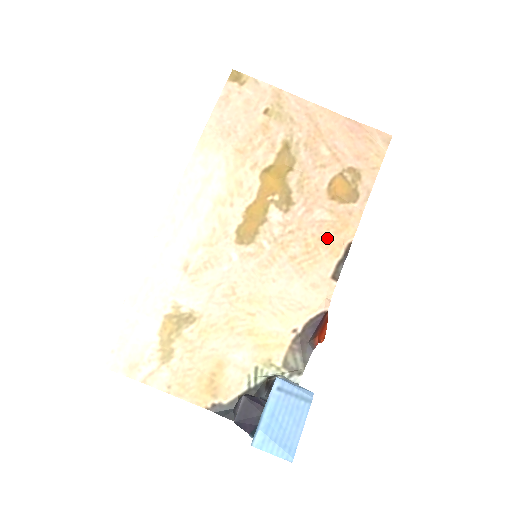
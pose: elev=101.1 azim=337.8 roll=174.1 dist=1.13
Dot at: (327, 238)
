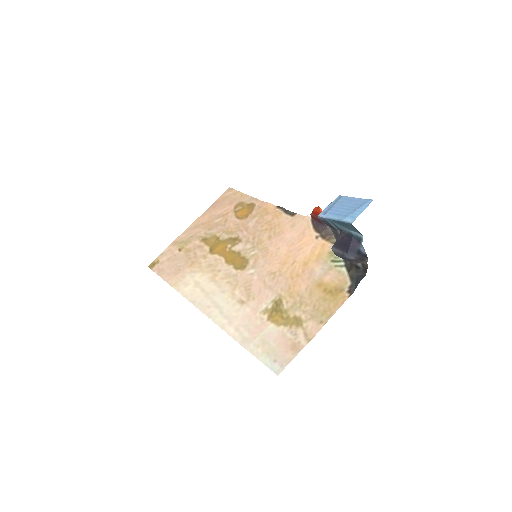
Dot at: (268, 219)
